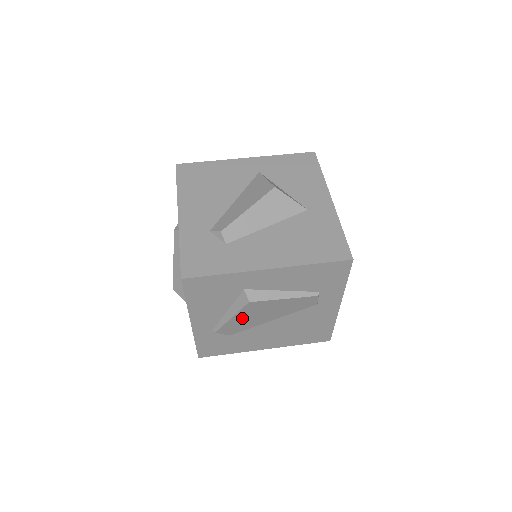
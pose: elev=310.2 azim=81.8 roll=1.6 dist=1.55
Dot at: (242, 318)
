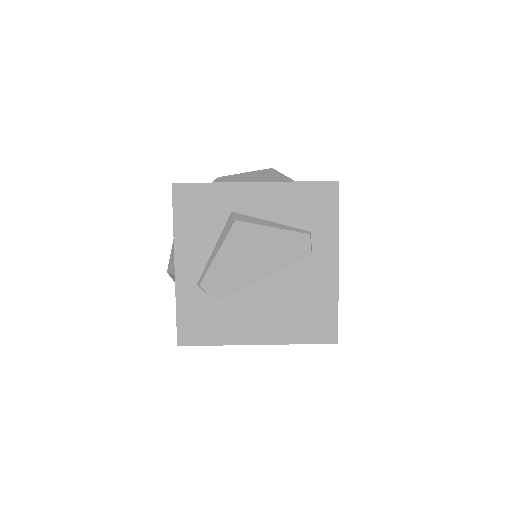
Dot at: (229, 259)
